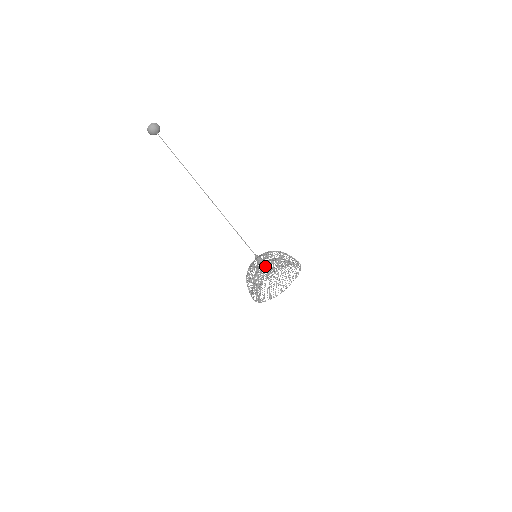
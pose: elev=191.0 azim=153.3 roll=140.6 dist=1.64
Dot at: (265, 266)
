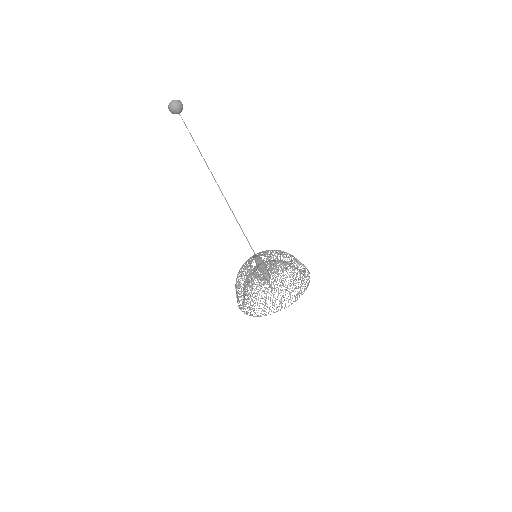
Dot at: (237, 287)
